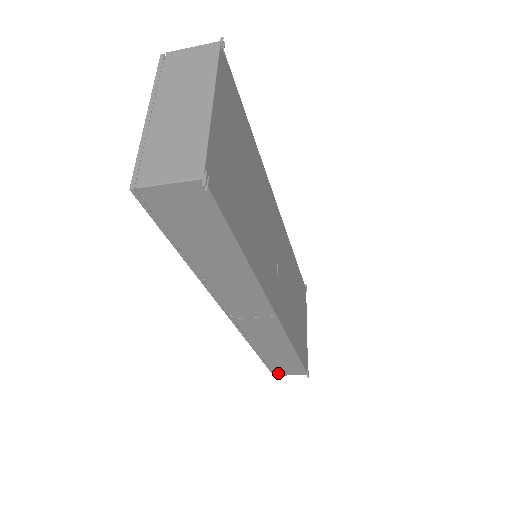
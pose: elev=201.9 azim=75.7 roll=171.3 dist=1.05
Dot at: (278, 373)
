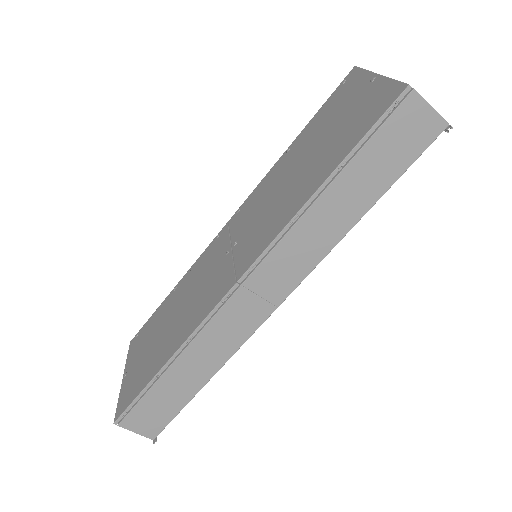
Dot at: (127, 420)
